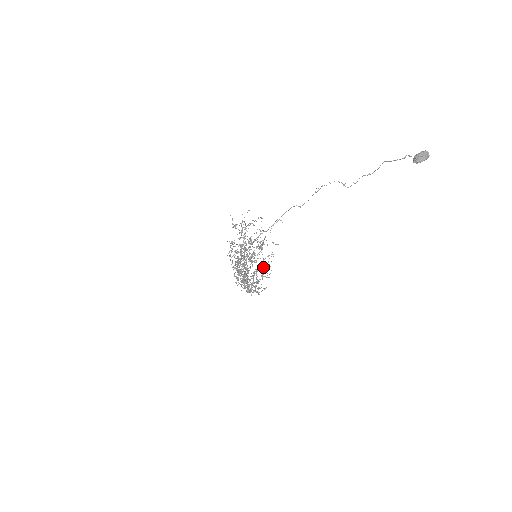
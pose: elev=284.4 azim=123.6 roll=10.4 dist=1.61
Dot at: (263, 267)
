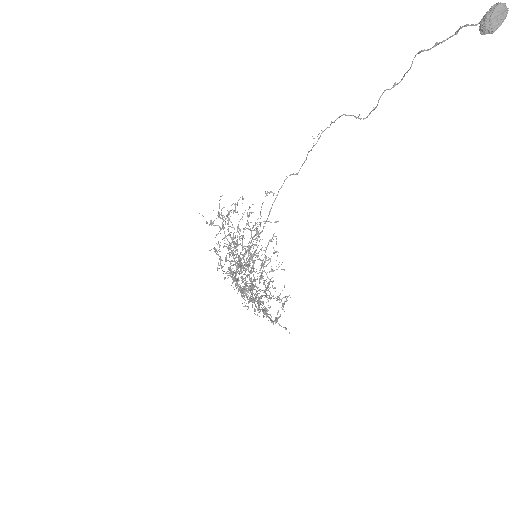
Dot at: occluded
